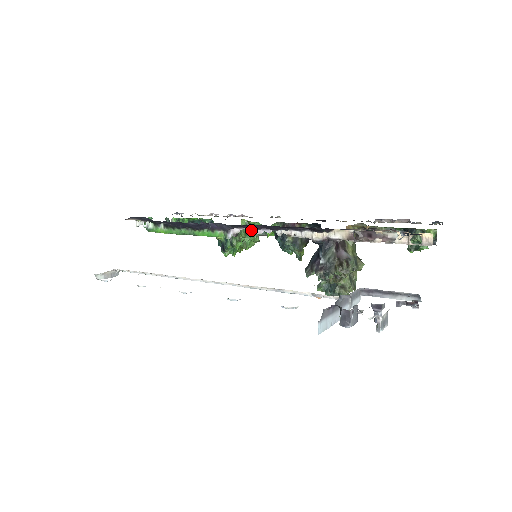
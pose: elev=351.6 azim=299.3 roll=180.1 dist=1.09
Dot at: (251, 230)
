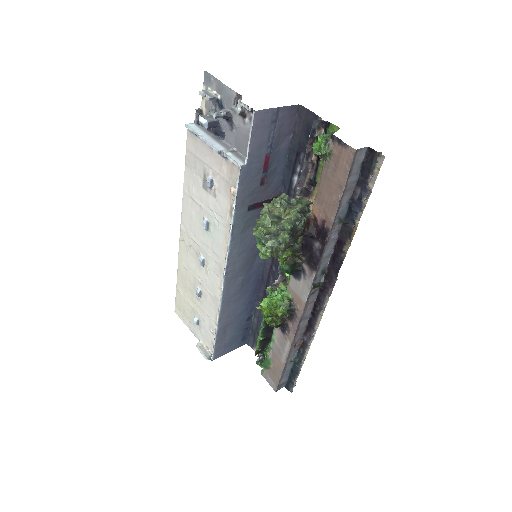
Dot at: (280, 270)
